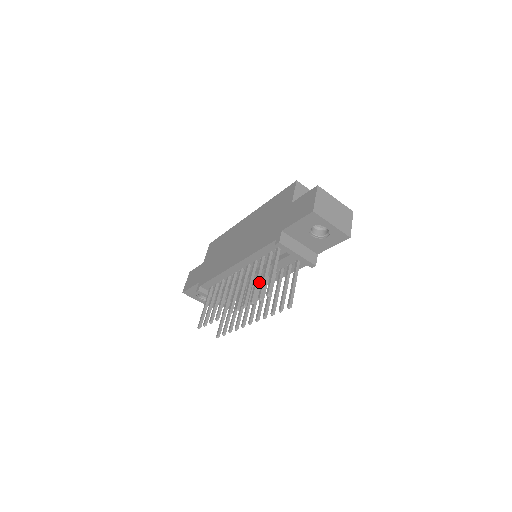
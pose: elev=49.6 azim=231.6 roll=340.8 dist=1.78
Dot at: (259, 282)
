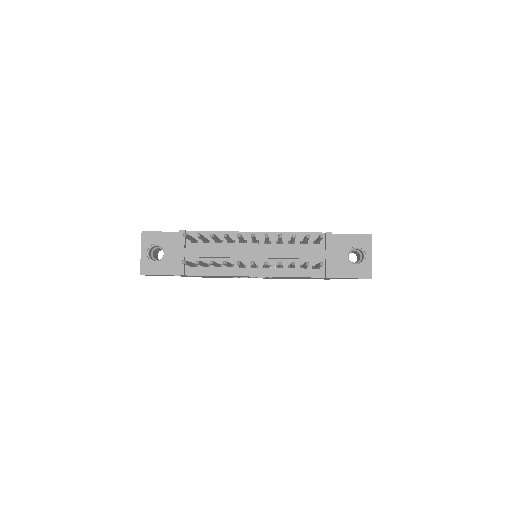
Dot at: (256, 264)
